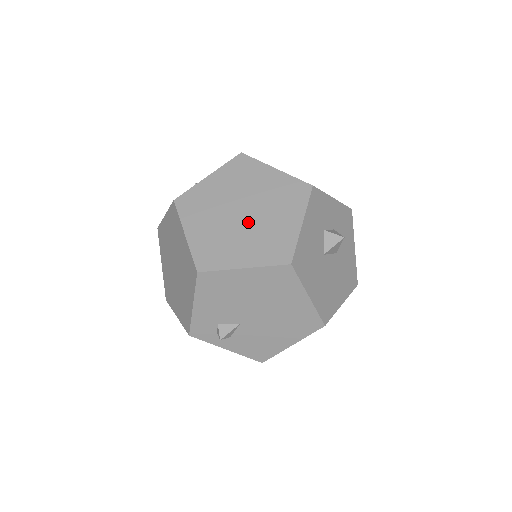
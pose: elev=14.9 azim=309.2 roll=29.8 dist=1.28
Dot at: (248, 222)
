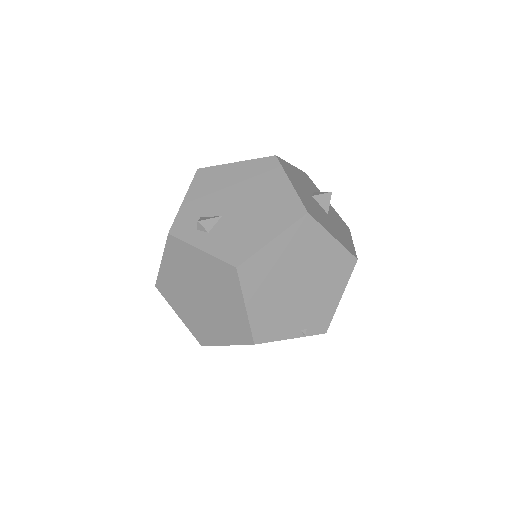
Dot at: occluded
